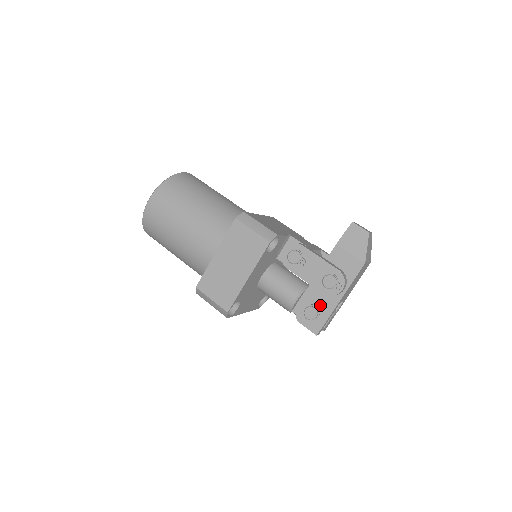
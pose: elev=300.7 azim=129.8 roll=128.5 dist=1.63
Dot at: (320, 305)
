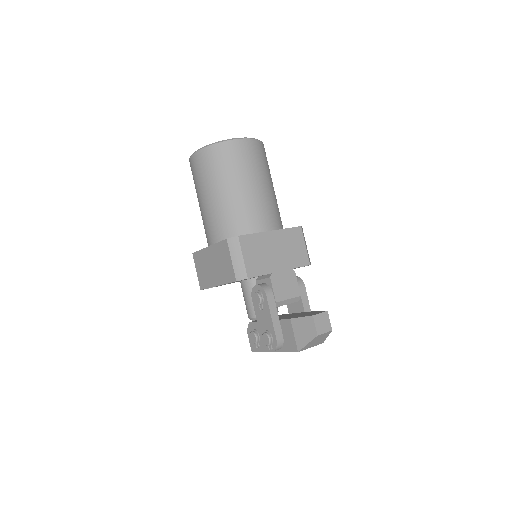
Dot at: occluded
